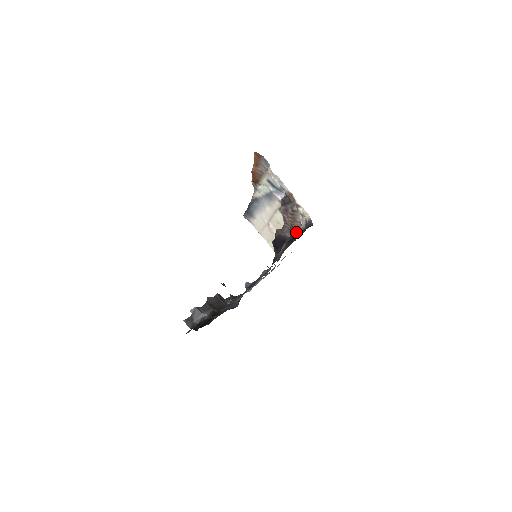
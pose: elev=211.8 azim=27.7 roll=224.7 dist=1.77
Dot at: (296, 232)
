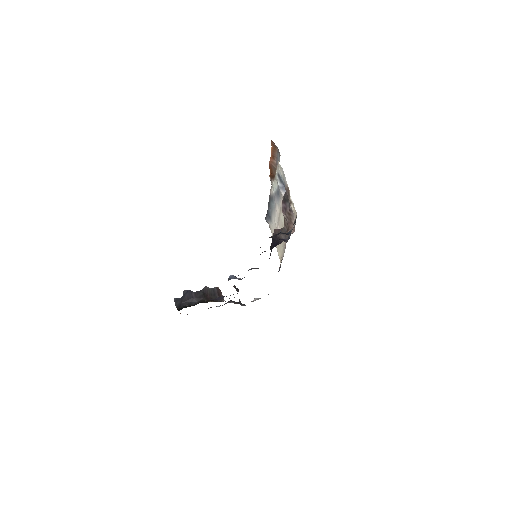
Dot at: (289, 235)
